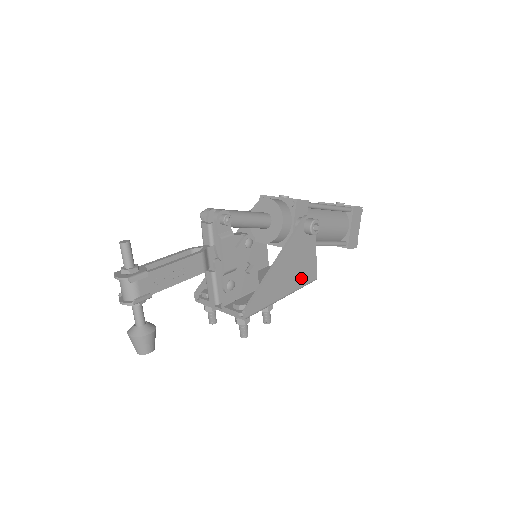
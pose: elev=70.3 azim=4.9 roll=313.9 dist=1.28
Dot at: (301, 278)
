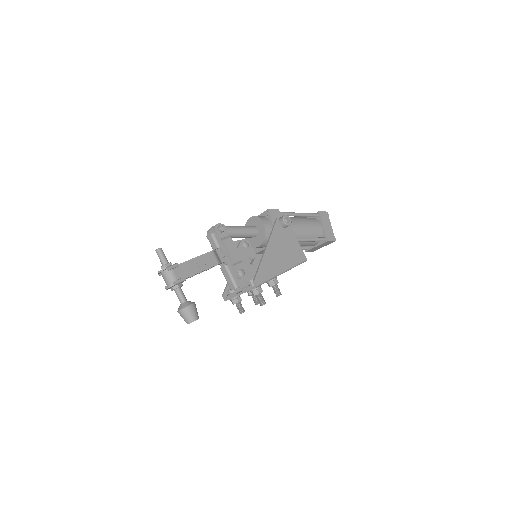
Dot at: (292, 258)
